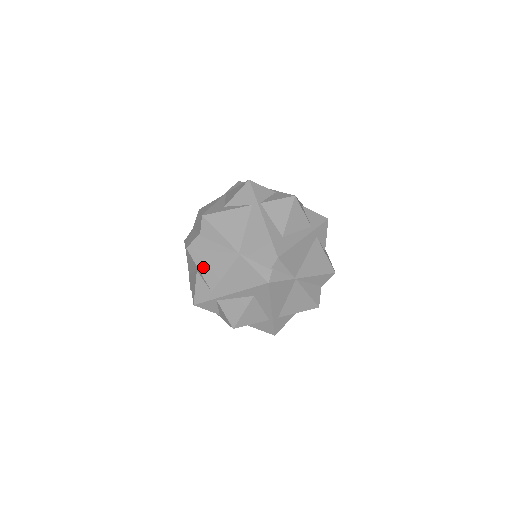
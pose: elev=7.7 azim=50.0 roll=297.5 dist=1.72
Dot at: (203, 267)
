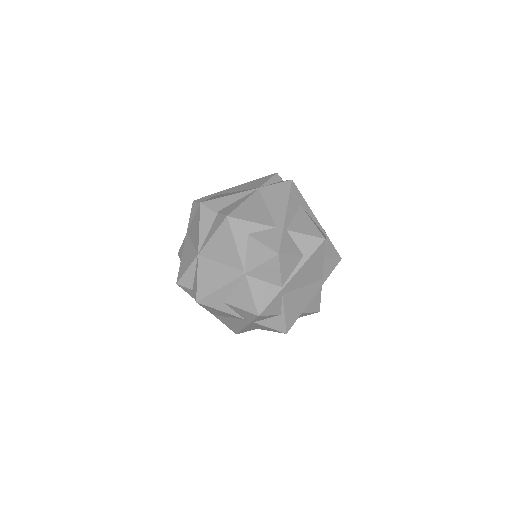
Dot at: occluded
